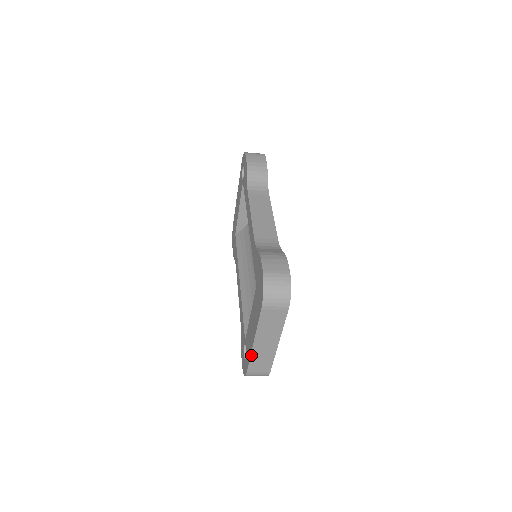
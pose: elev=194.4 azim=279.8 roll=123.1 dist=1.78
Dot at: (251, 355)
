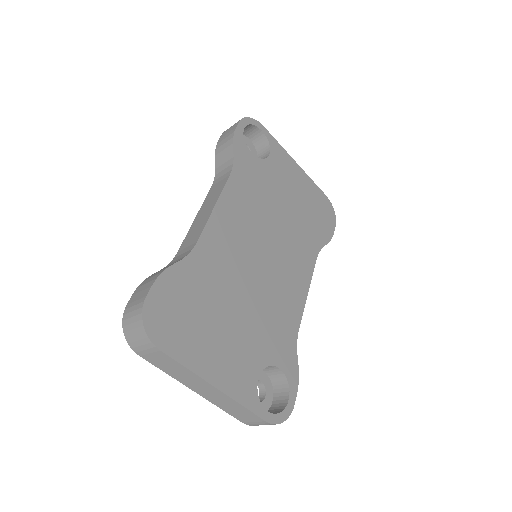
Dot at: (215, 404)
